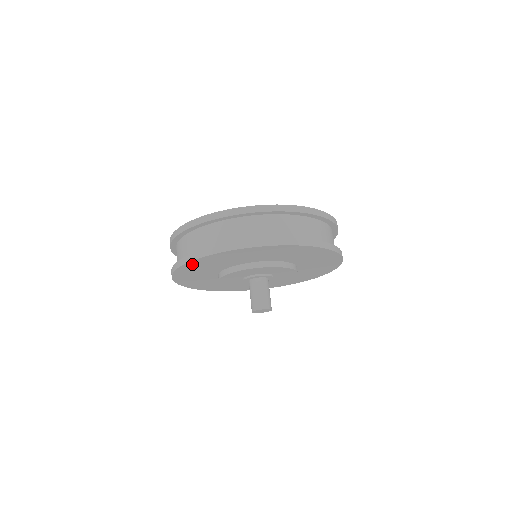
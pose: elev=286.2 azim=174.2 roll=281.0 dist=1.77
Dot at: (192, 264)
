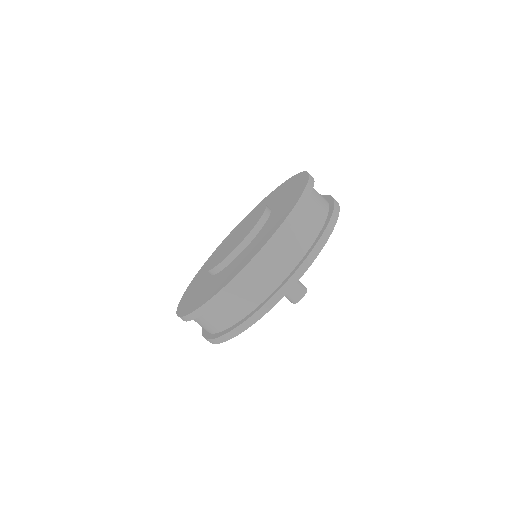
Dot at: occluded
